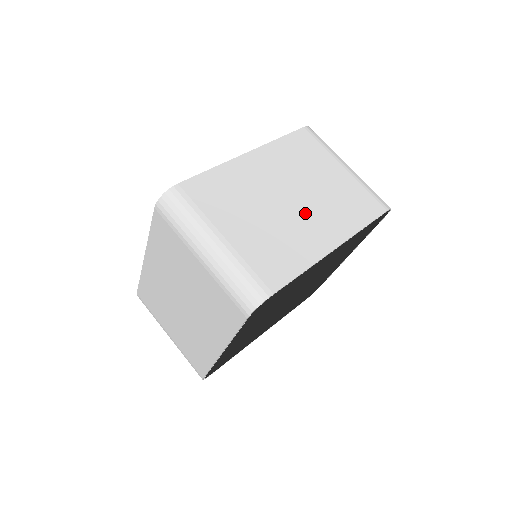
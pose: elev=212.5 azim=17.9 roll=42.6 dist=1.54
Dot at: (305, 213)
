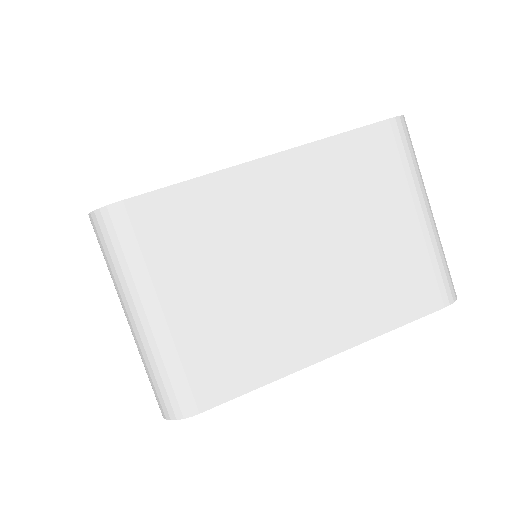
Dot at: (310, 290)
